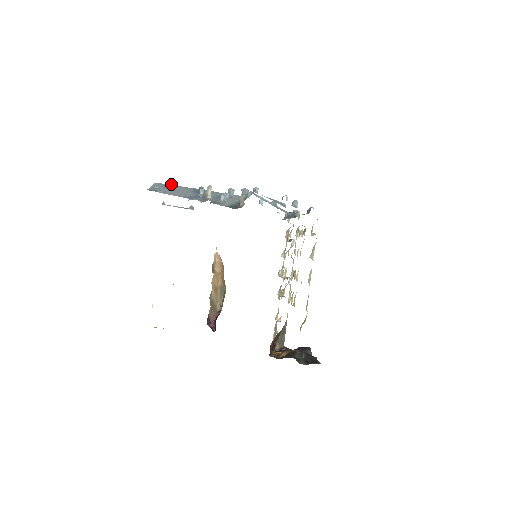
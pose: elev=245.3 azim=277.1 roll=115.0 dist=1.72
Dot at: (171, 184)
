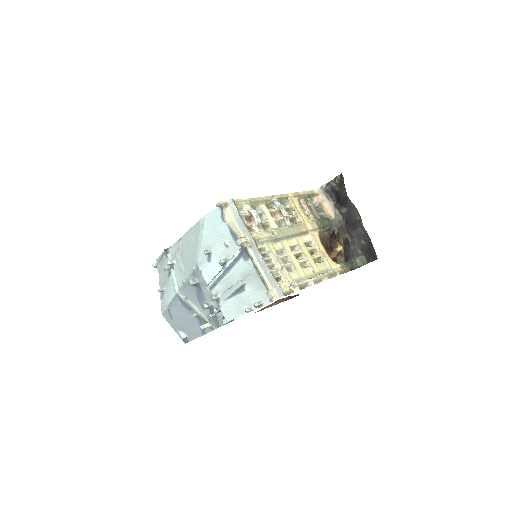
Dot at: (167, 309)
